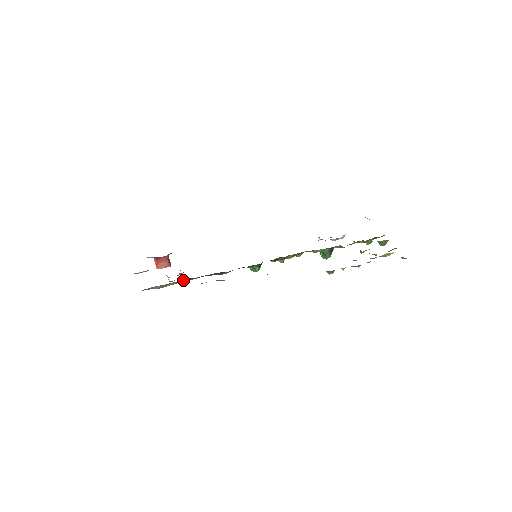
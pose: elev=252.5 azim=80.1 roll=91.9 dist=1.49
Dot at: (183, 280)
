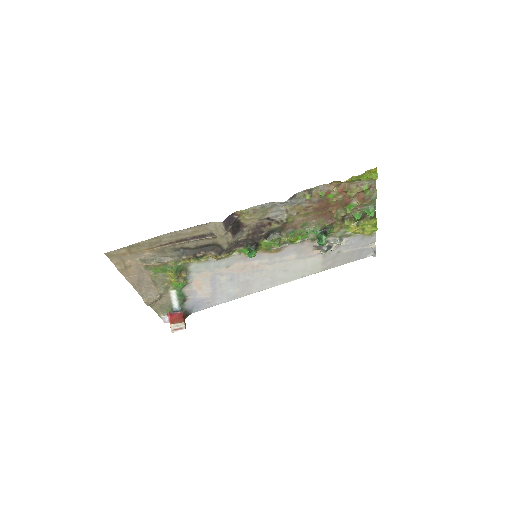
Dot at: (180, 252)
